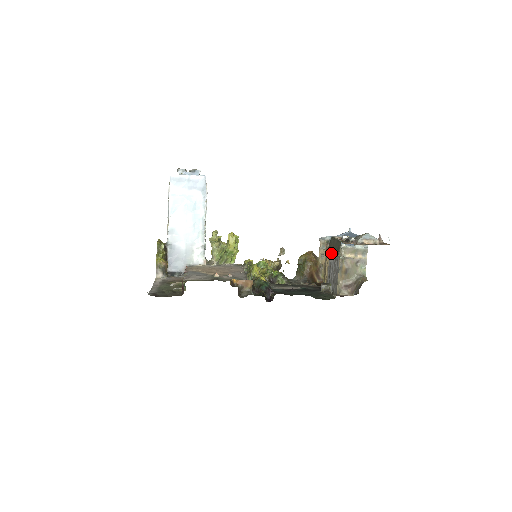
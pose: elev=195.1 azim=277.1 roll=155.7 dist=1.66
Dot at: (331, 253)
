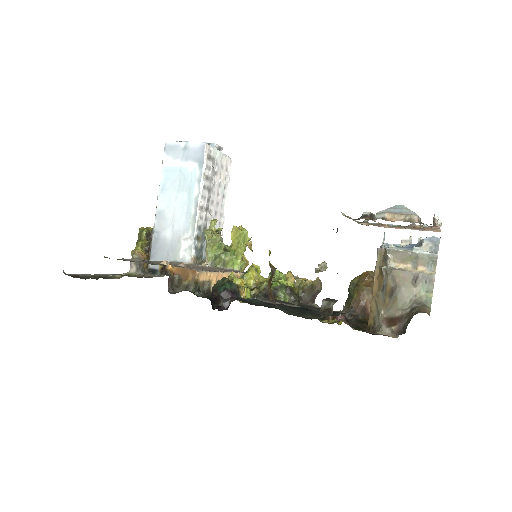
Dot at: occluded
